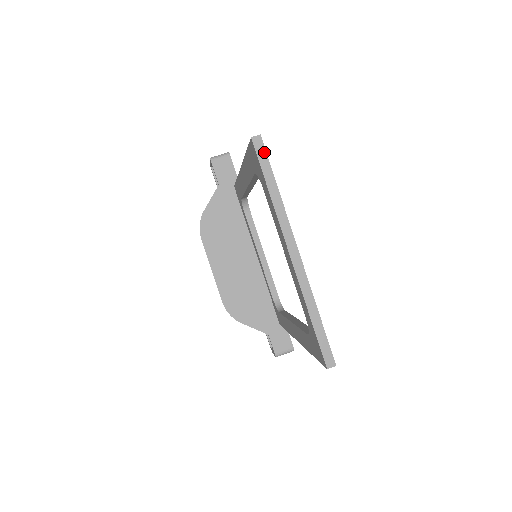
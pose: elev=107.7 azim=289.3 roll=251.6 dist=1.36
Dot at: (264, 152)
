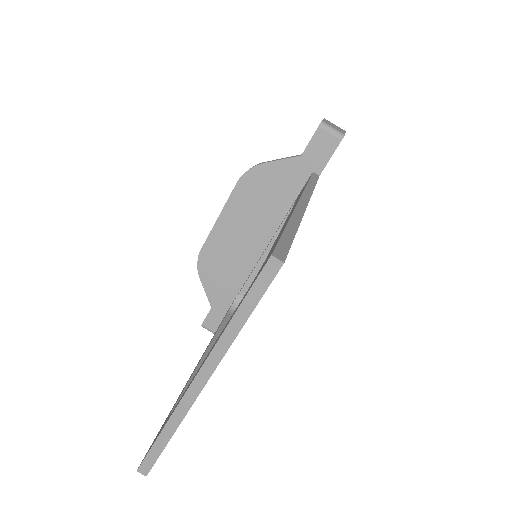
Dot at: (268, 281)
